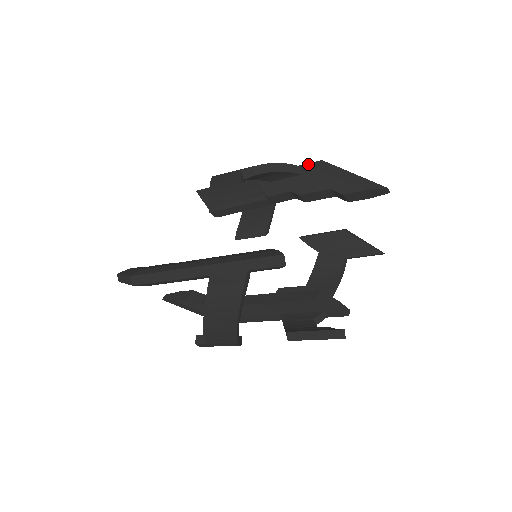
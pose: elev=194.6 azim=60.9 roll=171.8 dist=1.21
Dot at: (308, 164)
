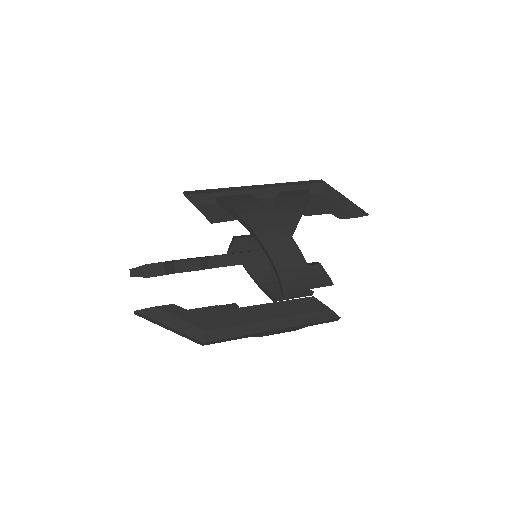
Dot at: (313, 185)
